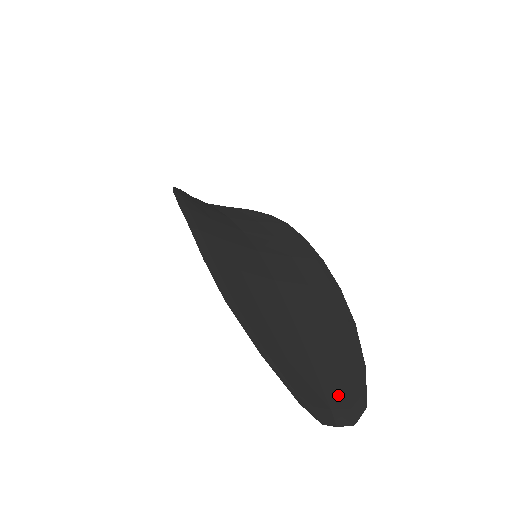
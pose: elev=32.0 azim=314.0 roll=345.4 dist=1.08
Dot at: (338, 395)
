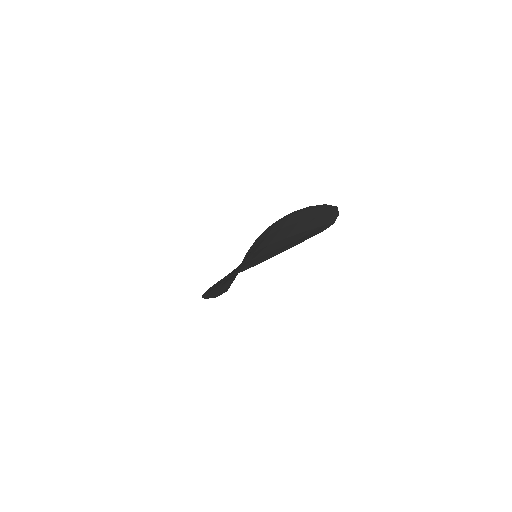
Dot at: (325, 220)
